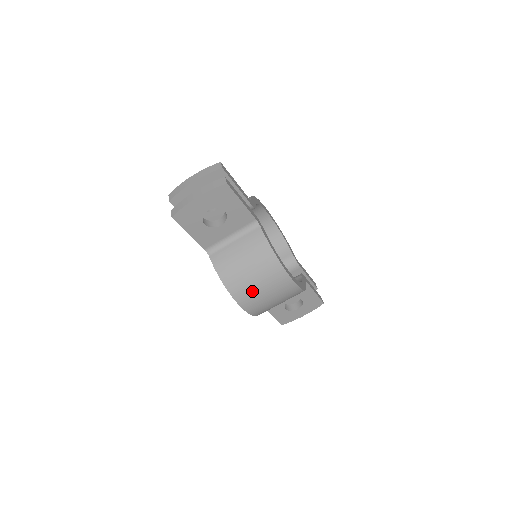
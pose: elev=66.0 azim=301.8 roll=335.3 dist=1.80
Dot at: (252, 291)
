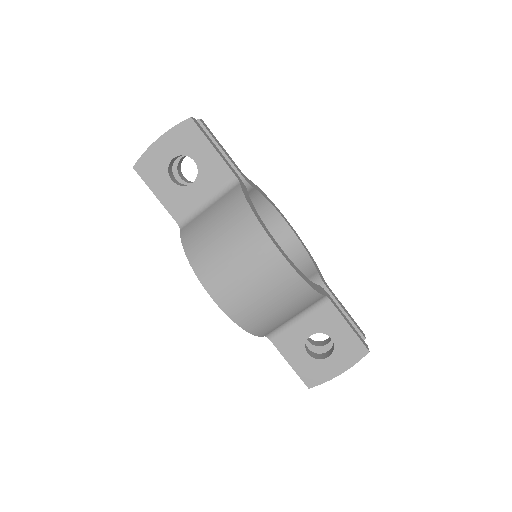
Dot at: (221, 265)
